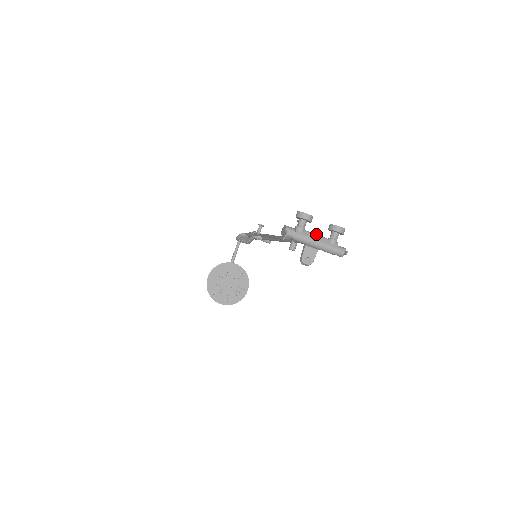
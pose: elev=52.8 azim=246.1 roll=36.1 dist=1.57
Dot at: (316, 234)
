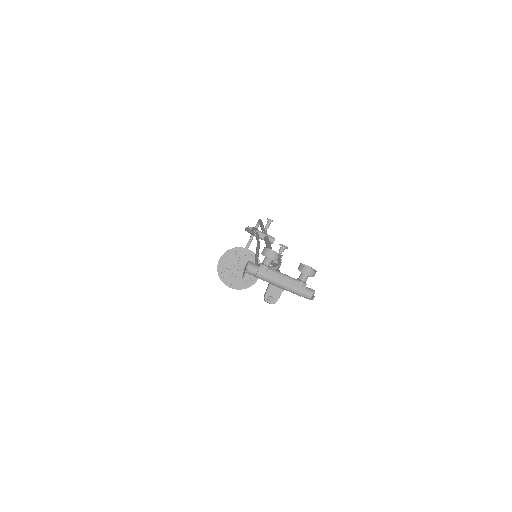
Dot at: (282, 274)
